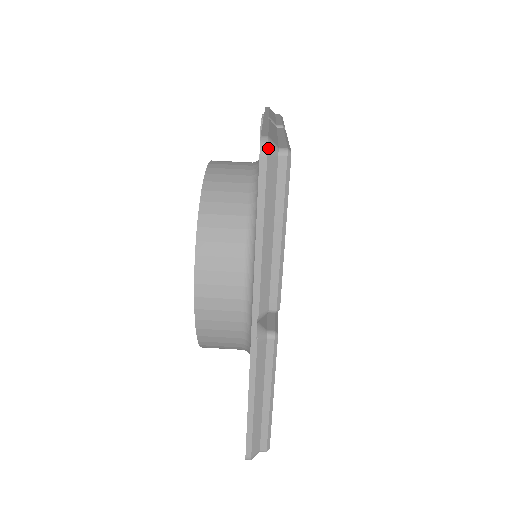
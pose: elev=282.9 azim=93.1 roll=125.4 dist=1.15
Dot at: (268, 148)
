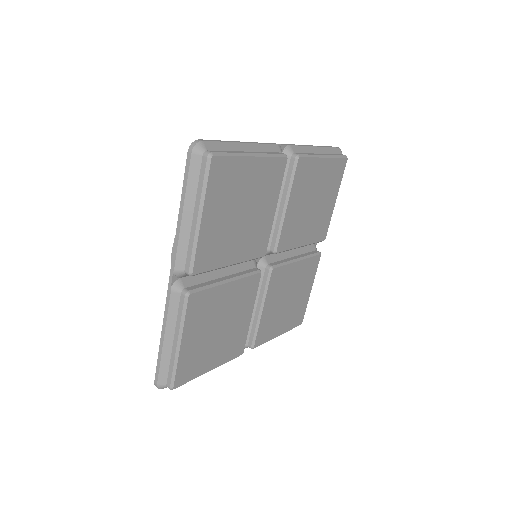
Dot at: occluded
